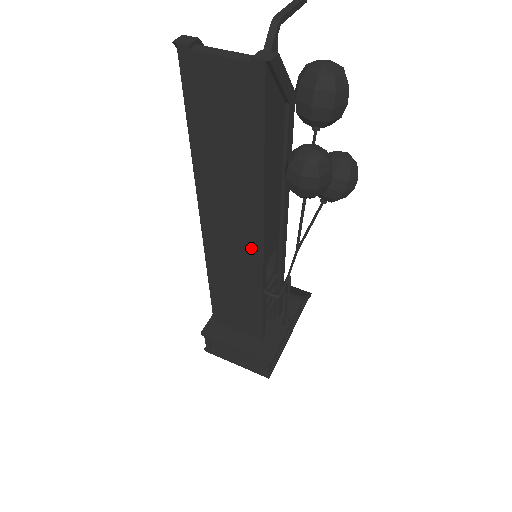
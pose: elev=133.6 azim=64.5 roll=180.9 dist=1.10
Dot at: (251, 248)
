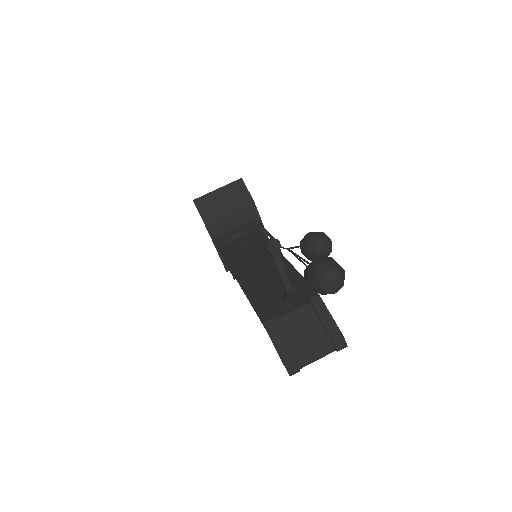
Dot at: occluded
